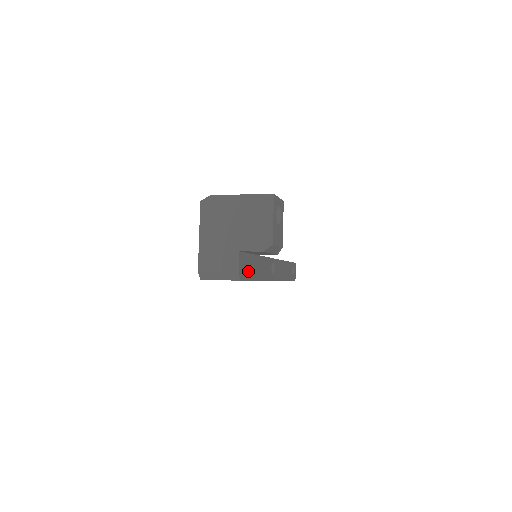
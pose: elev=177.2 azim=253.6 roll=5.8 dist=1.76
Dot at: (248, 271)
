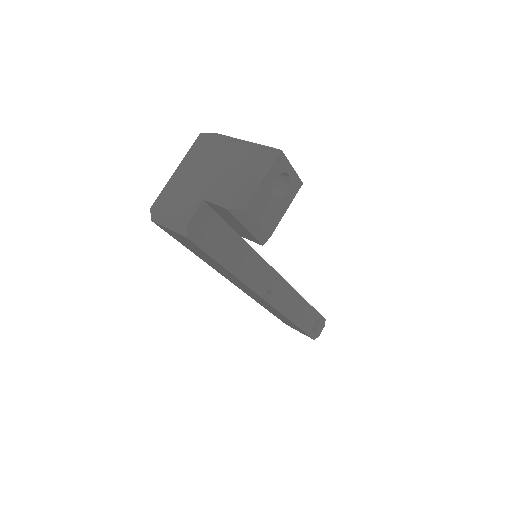
Dot at: (212, 241)
